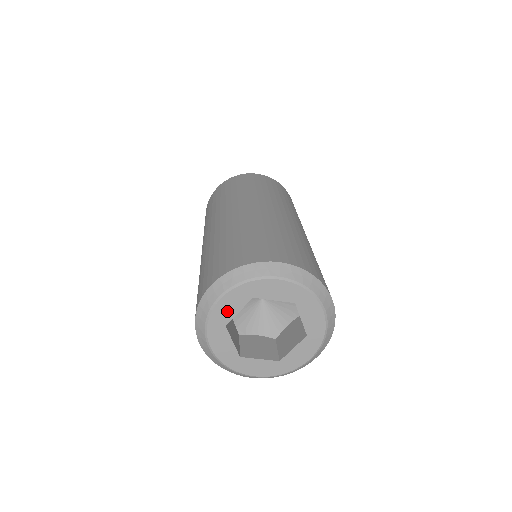
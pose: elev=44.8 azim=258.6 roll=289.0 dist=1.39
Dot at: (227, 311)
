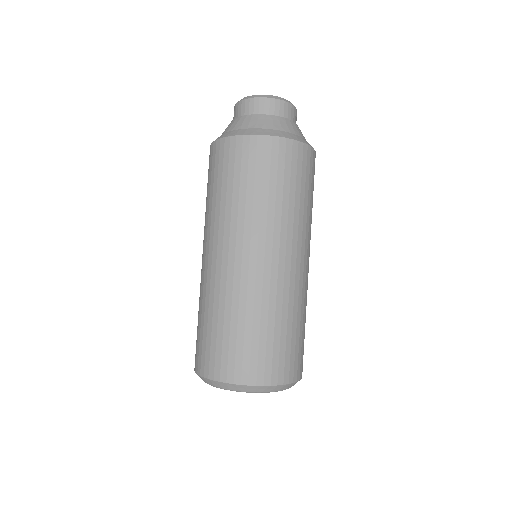
Dot at: occluded
